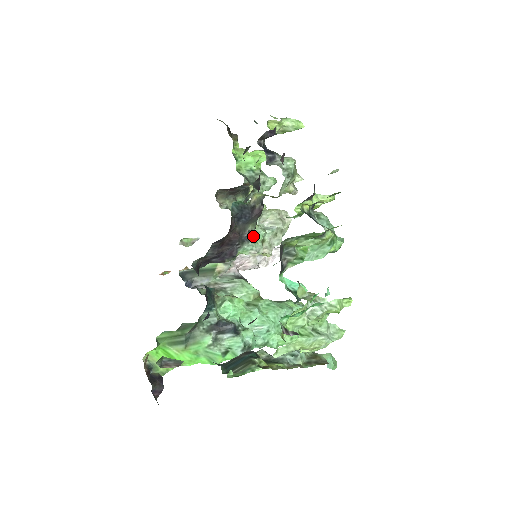
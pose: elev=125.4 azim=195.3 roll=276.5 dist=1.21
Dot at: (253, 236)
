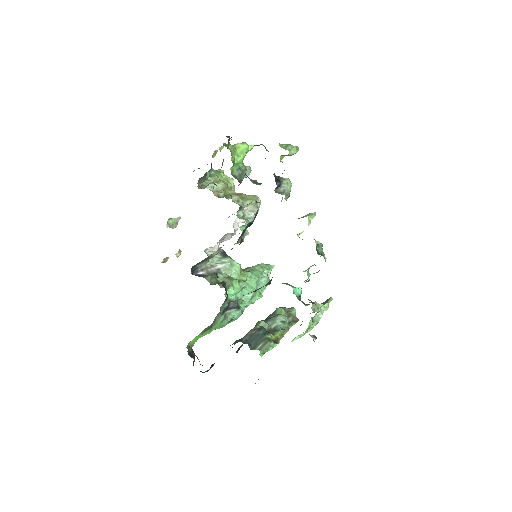
Dot at: (241, 227)
